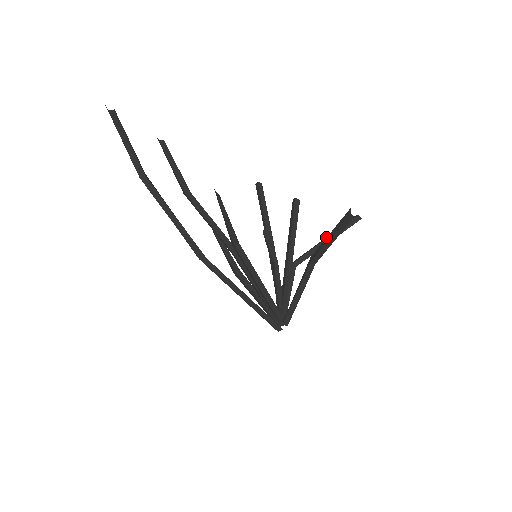
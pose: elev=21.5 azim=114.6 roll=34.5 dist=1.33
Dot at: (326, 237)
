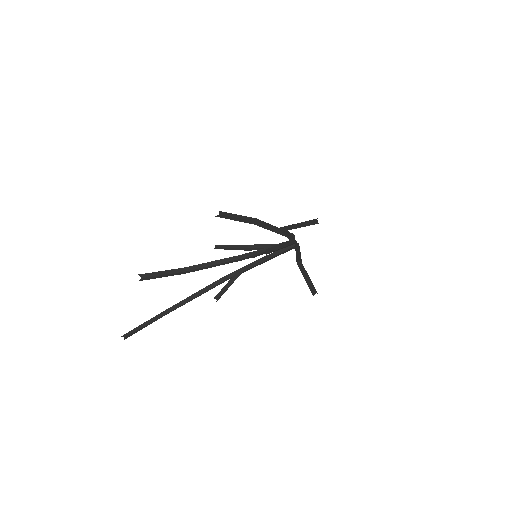
Dot at: (299, 225)
